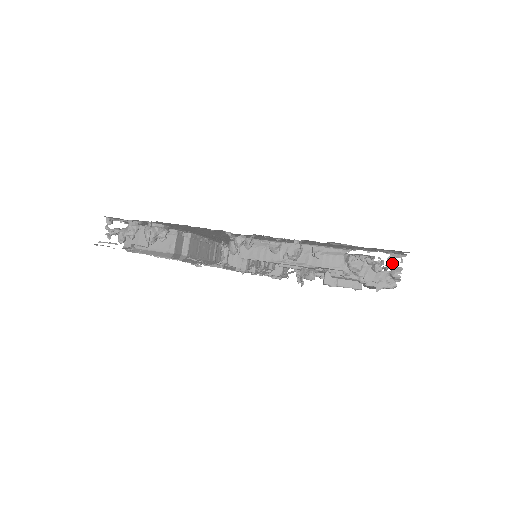
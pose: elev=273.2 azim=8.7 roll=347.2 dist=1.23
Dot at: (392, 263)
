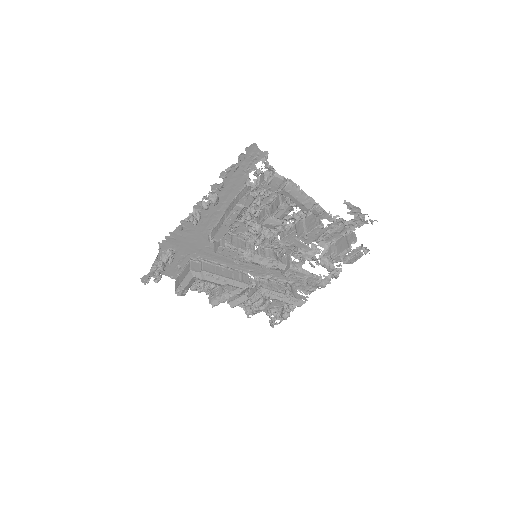
Dot at: (265, 163)
